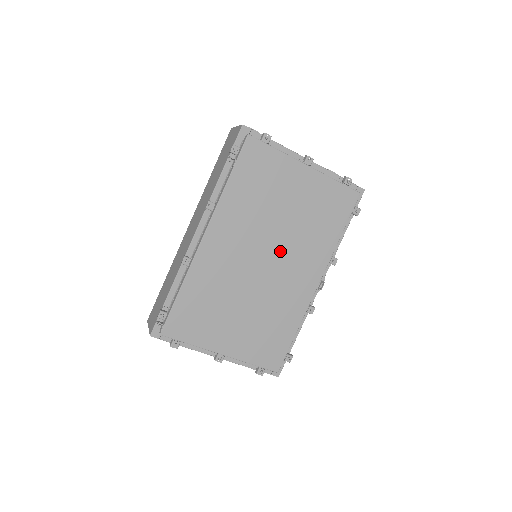
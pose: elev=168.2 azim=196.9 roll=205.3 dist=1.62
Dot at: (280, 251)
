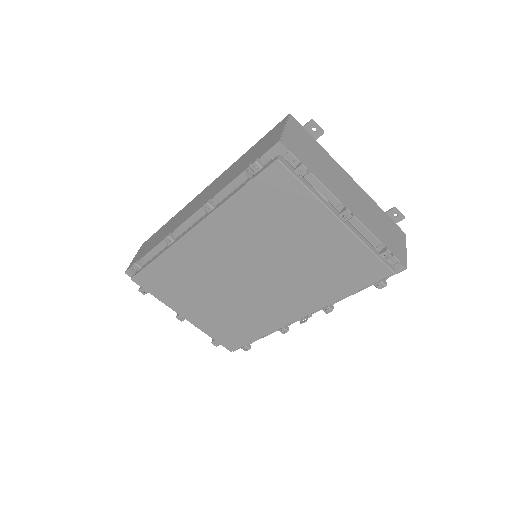
Dot at: (270, 277)
